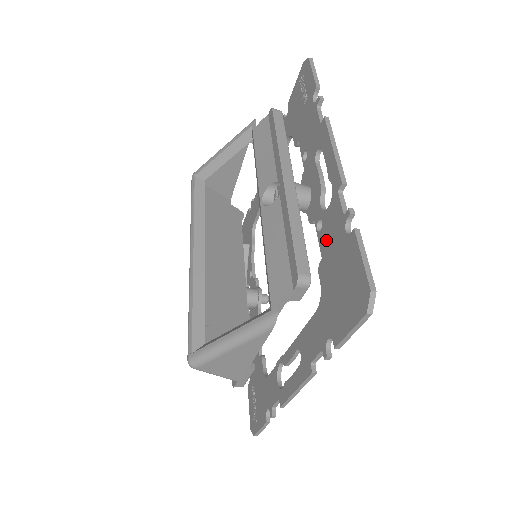
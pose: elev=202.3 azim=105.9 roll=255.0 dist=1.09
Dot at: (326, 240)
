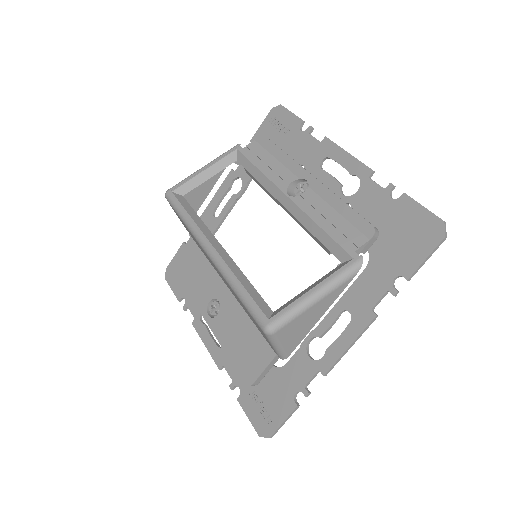
Dot at: (363, 214)
